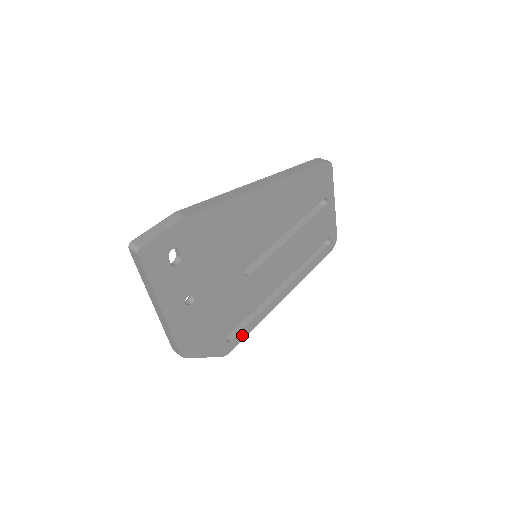
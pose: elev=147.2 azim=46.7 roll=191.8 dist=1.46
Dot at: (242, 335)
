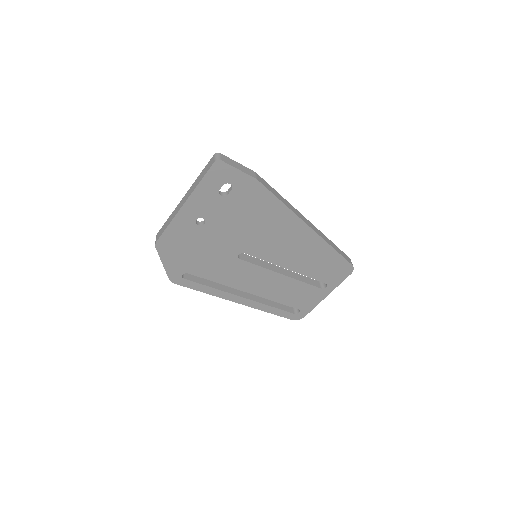
Dot at: (192, 285)
